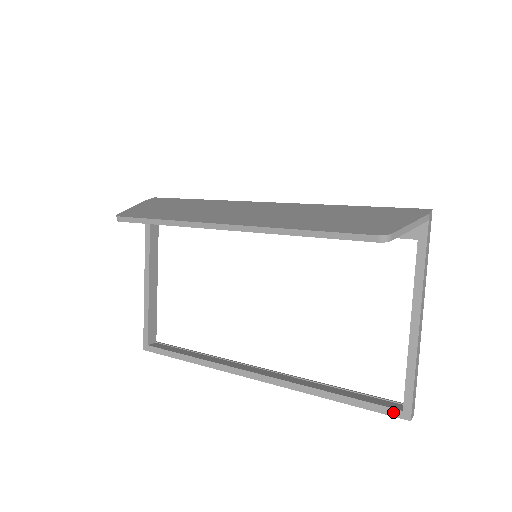
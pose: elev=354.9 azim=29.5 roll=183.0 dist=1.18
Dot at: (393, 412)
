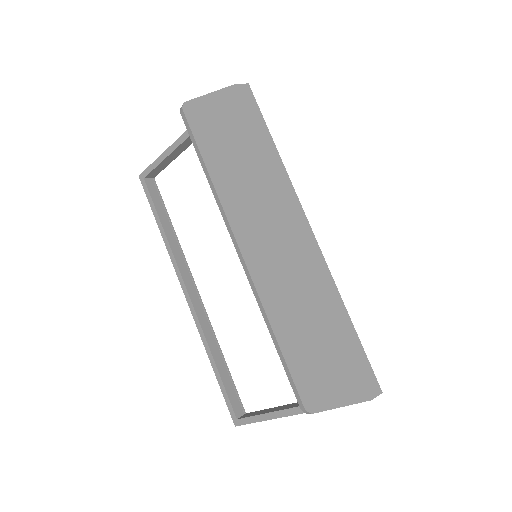
Dot at: (232, 413)
